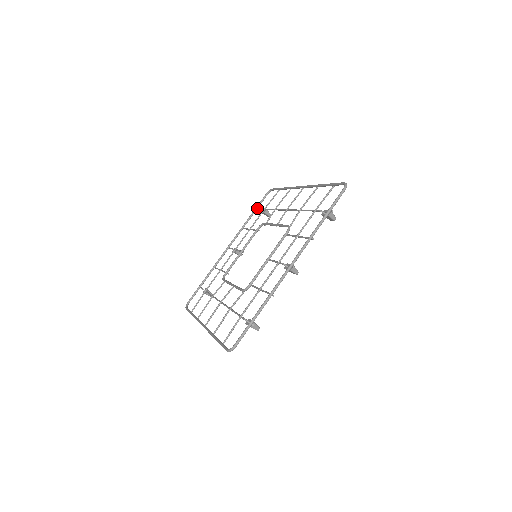
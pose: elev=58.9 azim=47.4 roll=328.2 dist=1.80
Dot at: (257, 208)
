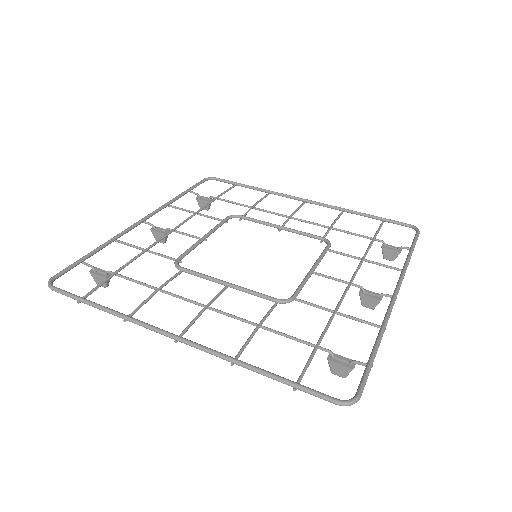
Dot at: (191, 189)
